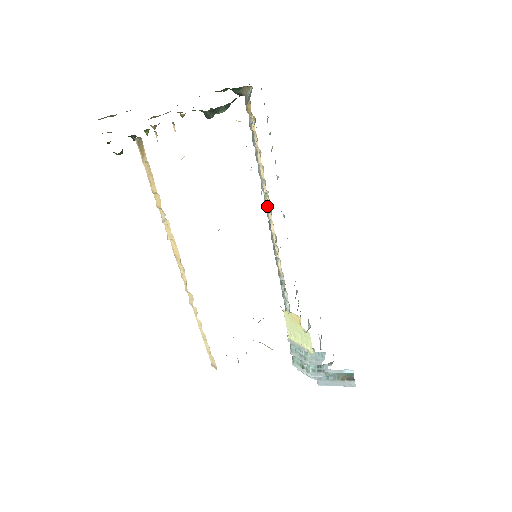
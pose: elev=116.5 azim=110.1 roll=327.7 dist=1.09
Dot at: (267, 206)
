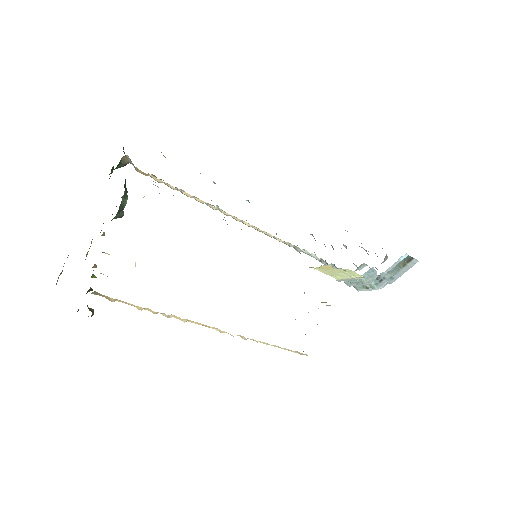
Dot at: (227, 215)
